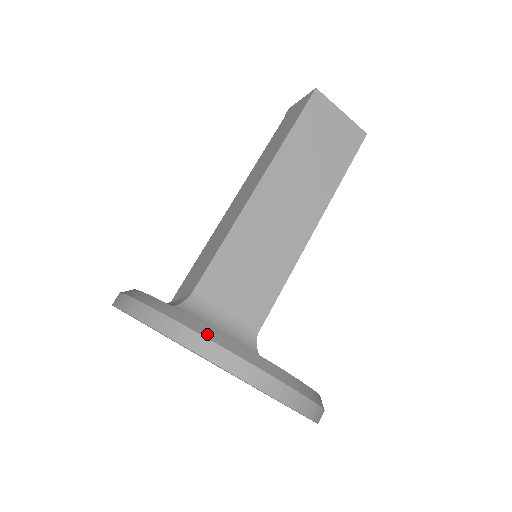
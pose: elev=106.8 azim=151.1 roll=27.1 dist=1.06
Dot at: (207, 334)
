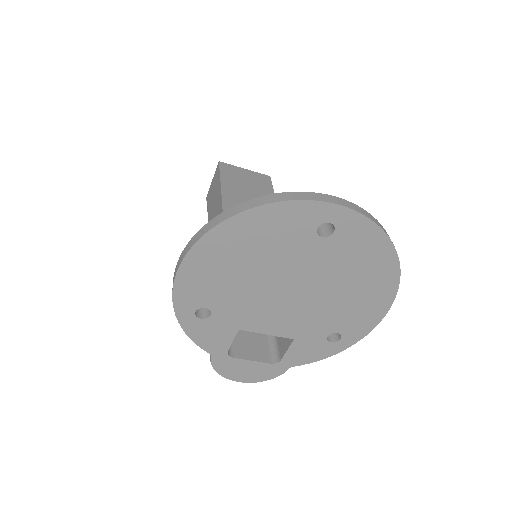
Dot at: (272, 195)
